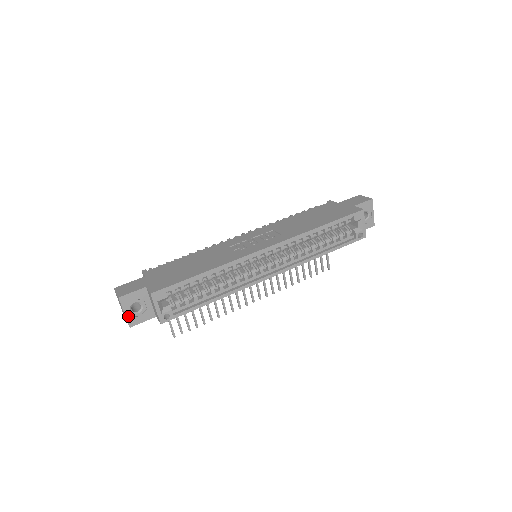
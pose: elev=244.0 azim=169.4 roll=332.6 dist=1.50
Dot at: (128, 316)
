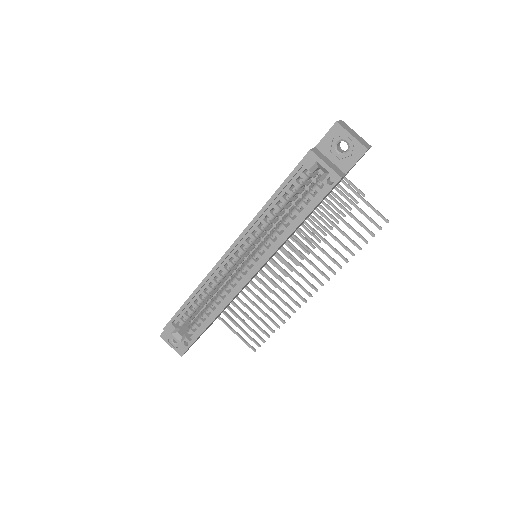
Dot at: (175, 348)
